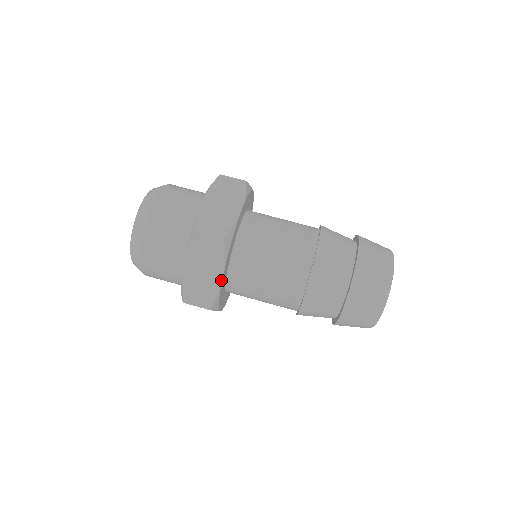
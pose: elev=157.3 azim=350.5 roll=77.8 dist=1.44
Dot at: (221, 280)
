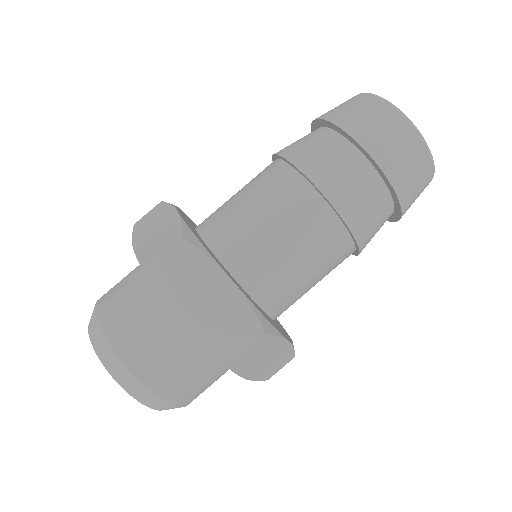
Dot at: (289, 343)
